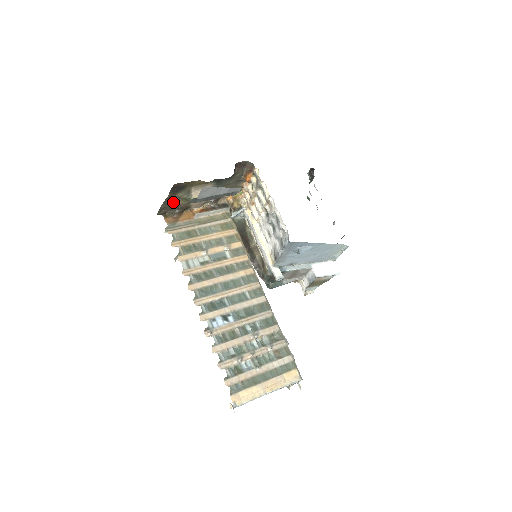
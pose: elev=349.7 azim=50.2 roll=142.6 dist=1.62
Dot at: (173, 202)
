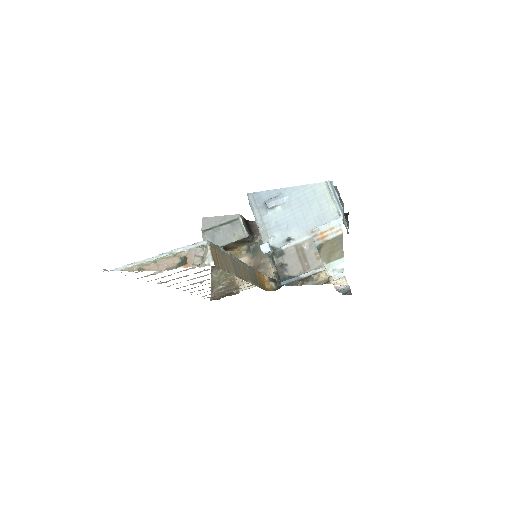
Dot at: (220, 282)
